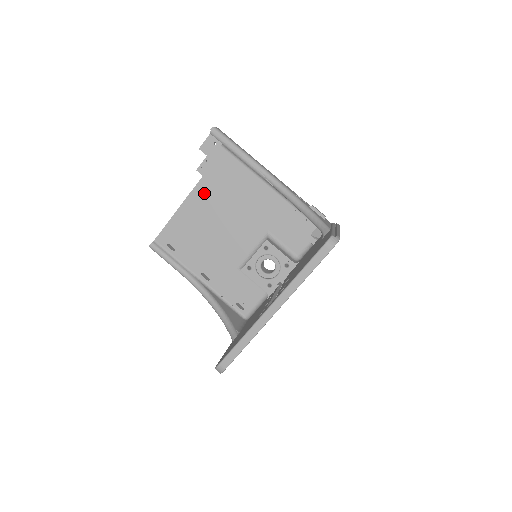
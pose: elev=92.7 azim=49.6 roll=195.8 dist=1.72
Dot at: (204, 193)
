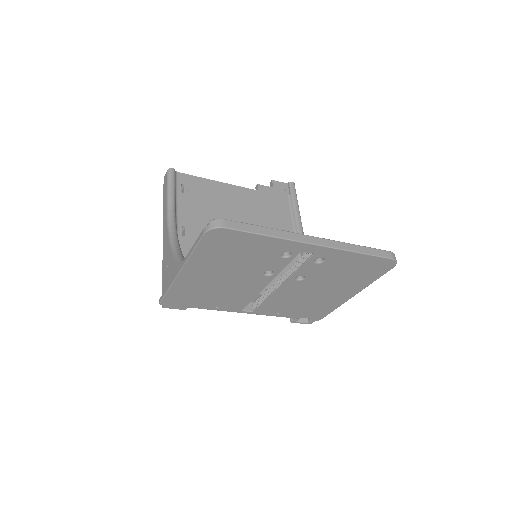
Dot at: (248, 197)
